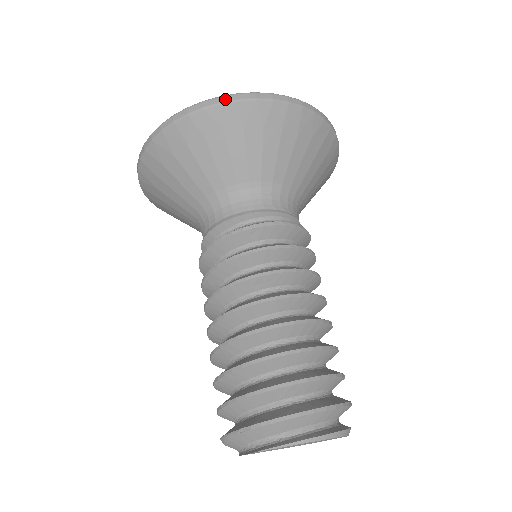
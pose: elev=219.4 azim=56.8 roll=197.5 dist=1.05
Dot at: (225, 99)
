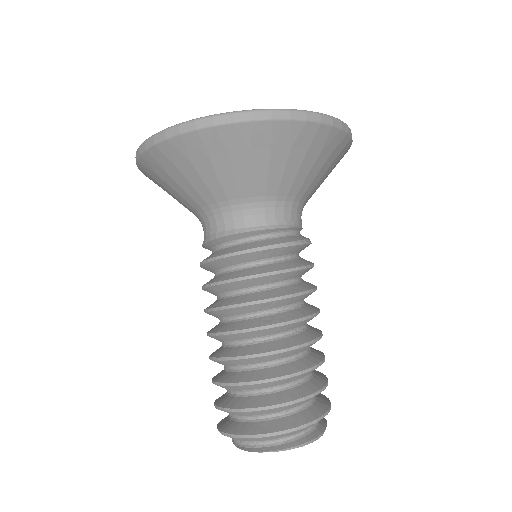
Dot at: (258, 115)
